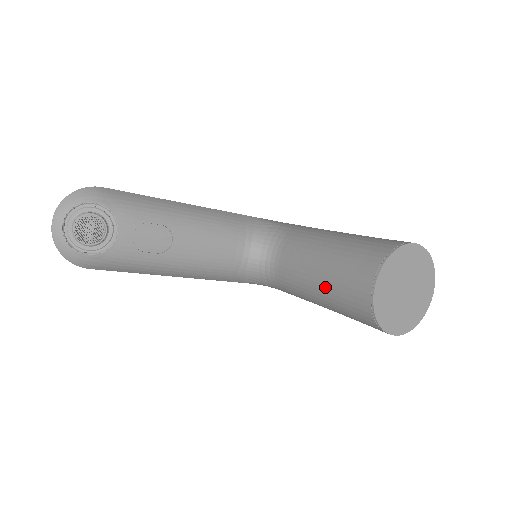
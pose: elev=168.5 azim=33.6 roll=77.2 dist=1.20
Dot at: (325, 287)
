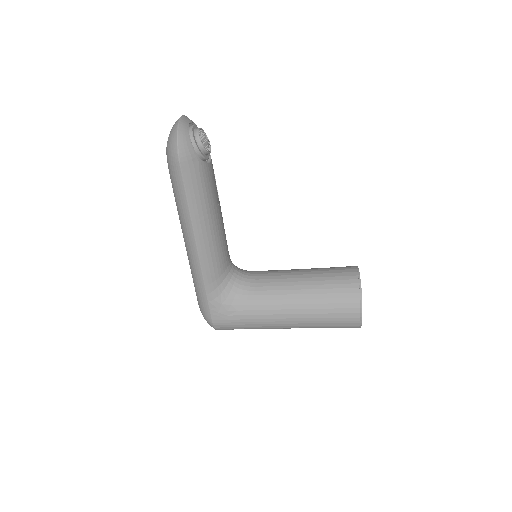
Dot at: (313, 282)
